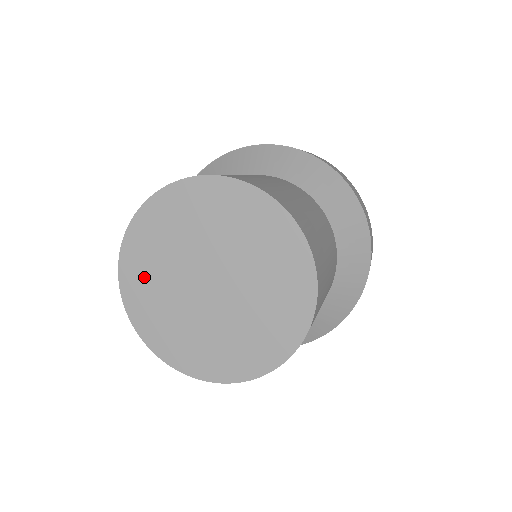
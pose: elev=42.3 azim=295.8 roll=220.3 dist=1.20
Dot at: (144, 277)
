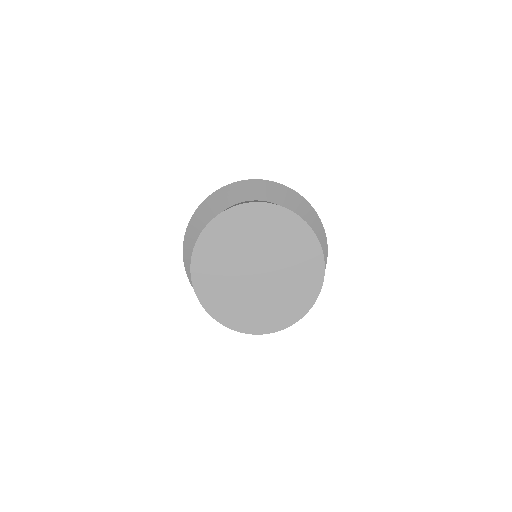
Dot at: (224, 236)
